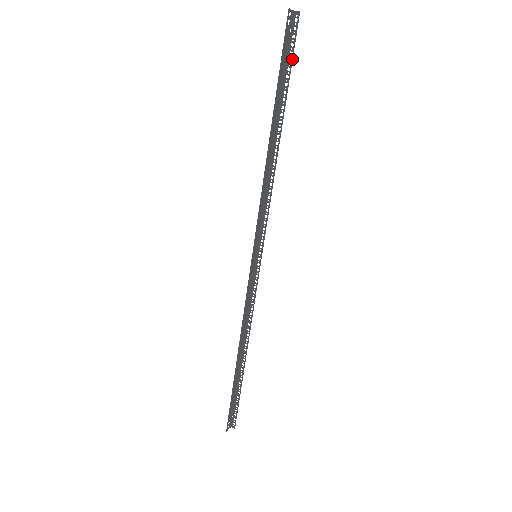
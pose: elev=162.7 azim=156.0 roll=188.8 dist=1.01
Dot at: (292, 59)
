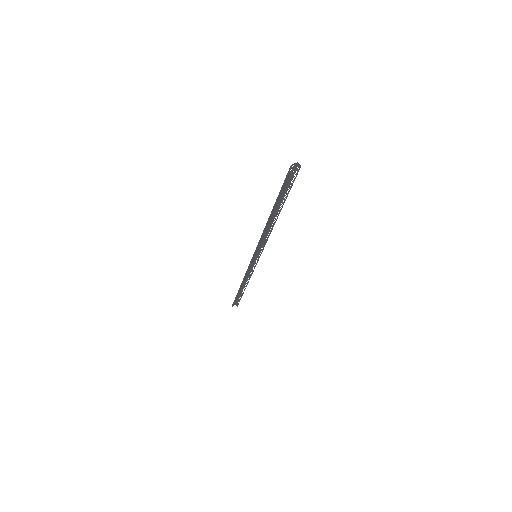
Dot at: occluded
